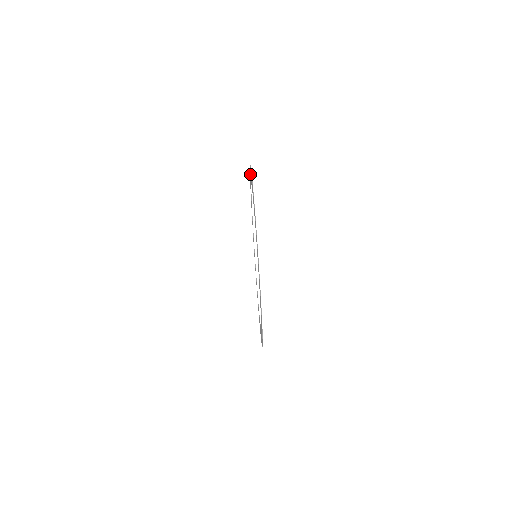
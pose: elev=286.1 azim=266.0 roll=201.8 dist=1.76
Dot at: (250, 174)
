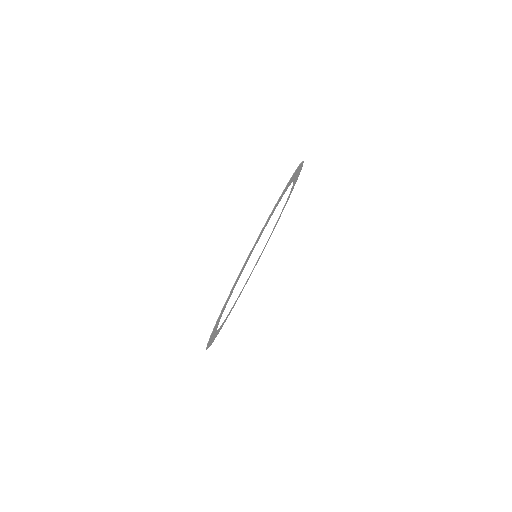
Dot at: (280, 197)
